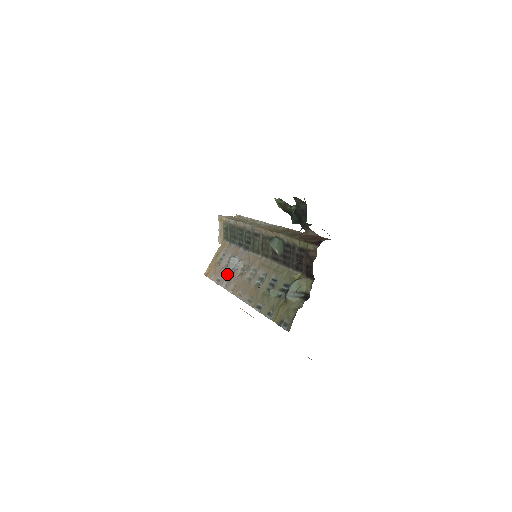
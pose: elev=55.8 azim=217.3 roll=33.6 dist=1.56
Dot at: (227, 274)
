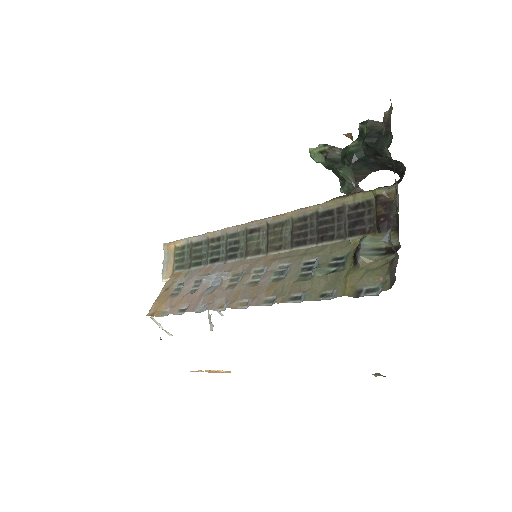
Dot at: (201, 295)
